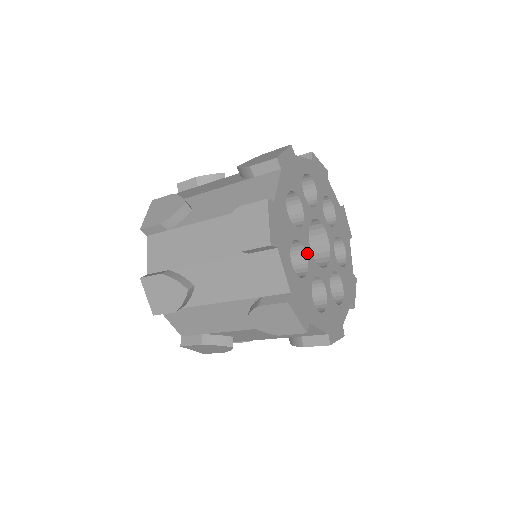
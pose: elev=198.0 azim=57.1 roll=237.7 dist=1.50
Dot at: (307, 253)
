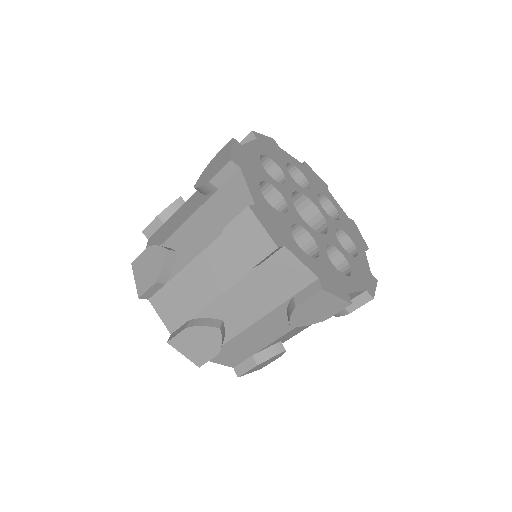
Dot at: (286, 185)
